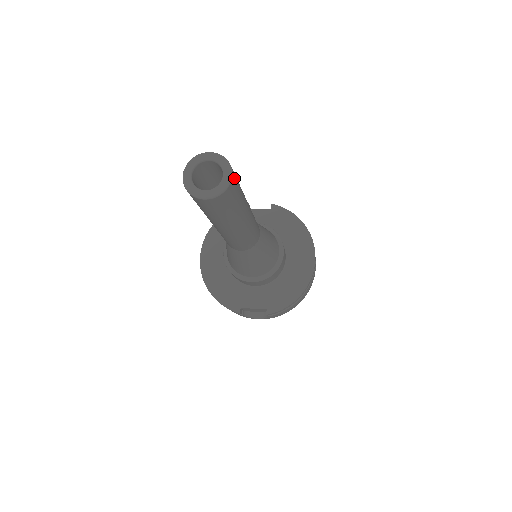
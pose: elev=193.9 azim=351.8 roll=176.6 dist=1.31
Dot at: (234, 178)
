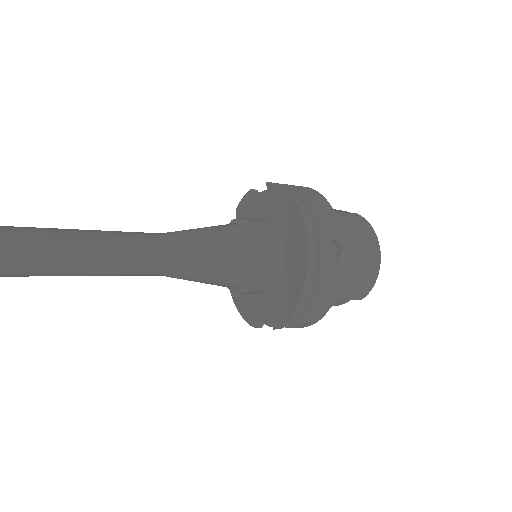
Dot at: out of frame
